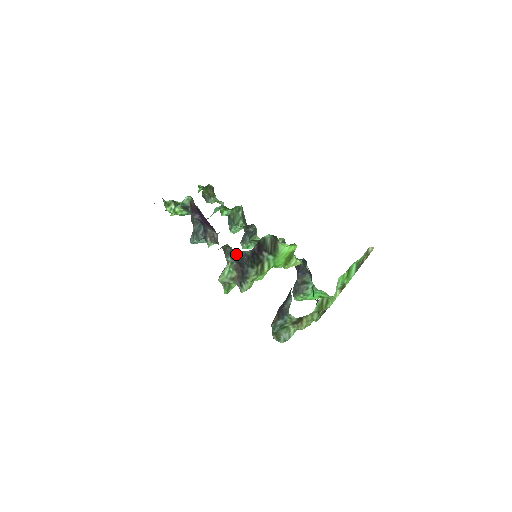
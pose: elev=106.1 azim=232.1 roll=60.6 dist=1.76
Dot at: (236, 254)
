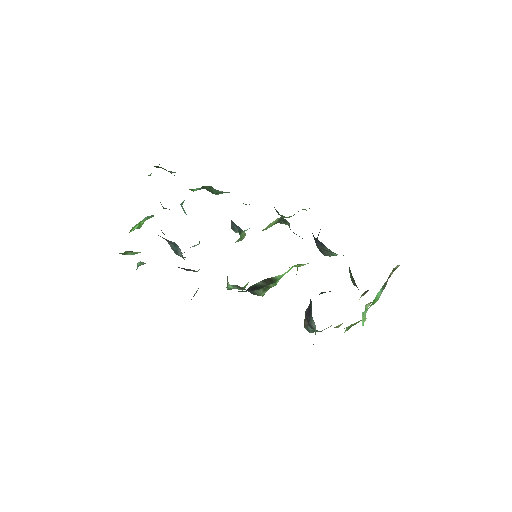
Dot at: occluded
